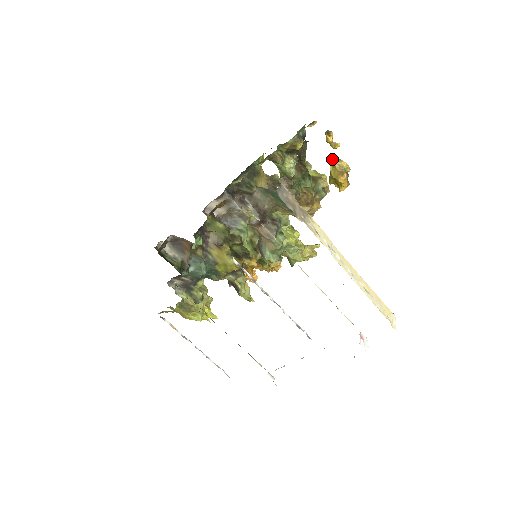
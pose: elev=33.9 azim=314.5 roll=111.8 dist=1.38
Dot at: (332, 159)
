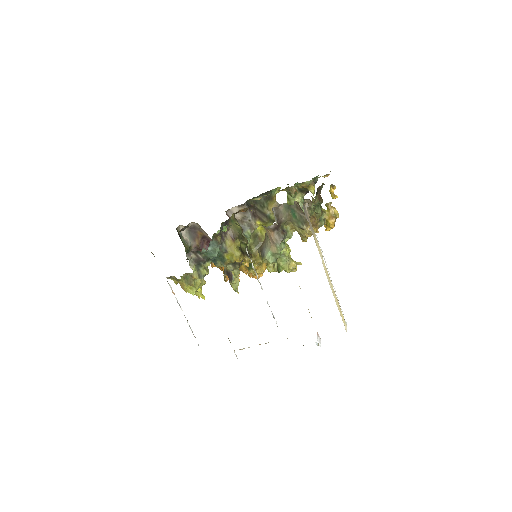
Dot at: (329, 205)
